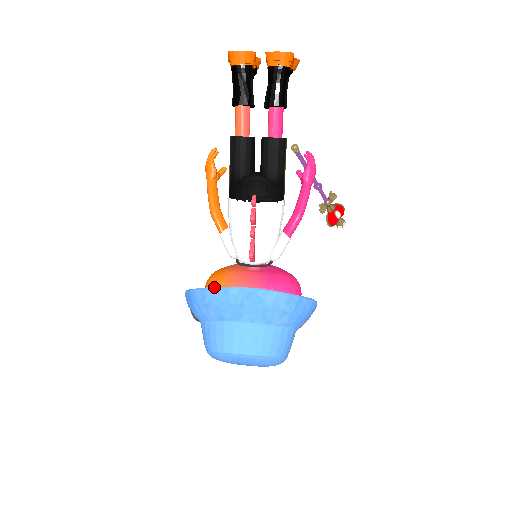
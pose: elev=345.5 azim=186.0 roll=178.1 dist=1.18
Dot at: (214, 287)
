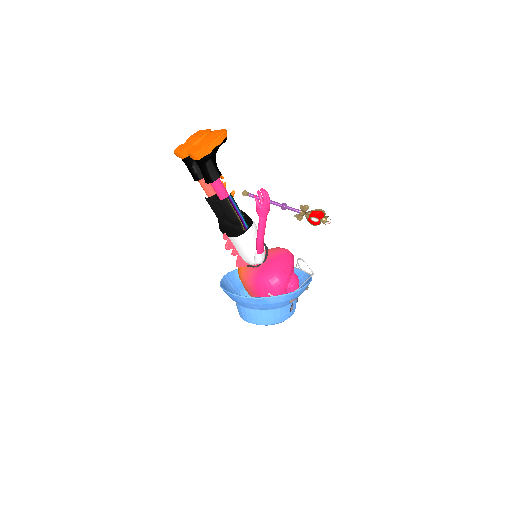
Dot at: (220, 285)
